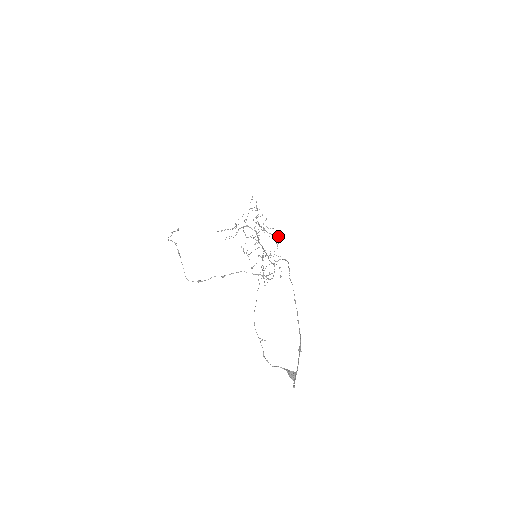
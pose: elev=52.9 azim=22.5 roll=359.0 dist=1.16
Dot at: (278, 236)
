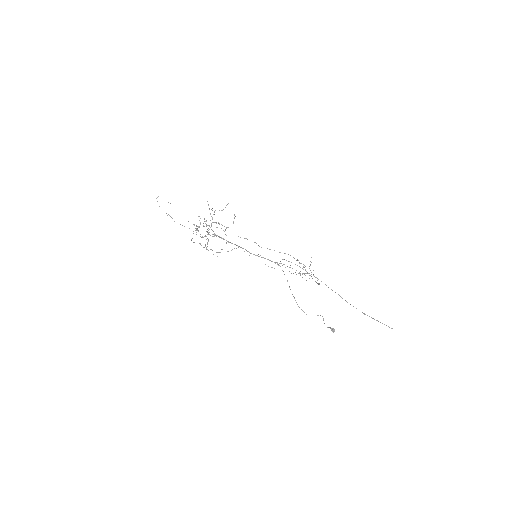
Dot at: occluded
